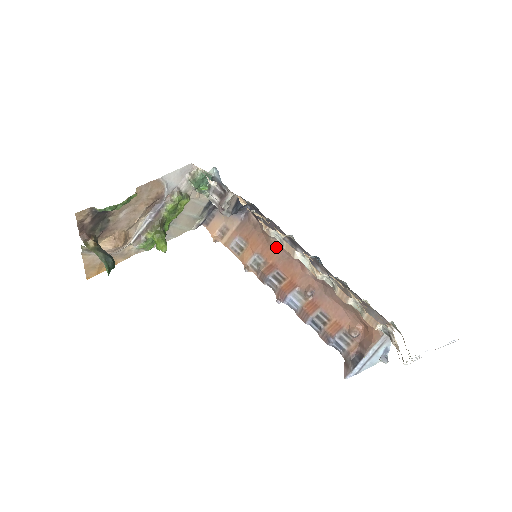
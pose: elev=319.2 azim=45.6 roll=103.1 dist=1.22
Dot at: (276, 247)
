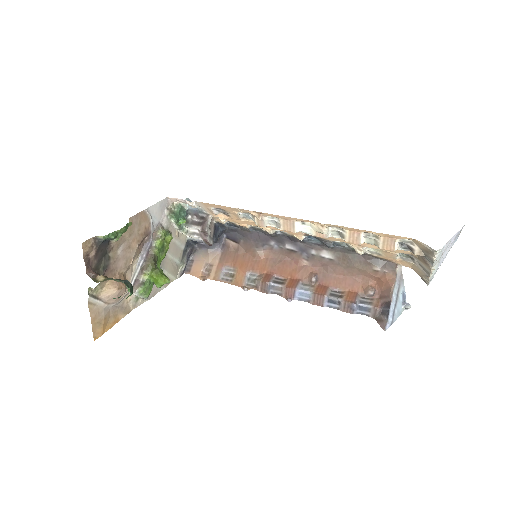
Dot at: (264, 258)
